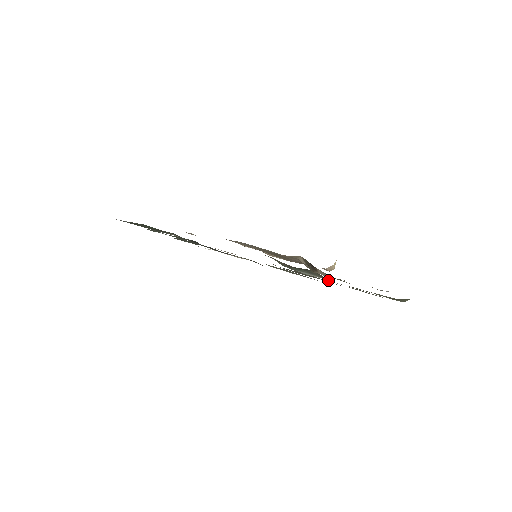
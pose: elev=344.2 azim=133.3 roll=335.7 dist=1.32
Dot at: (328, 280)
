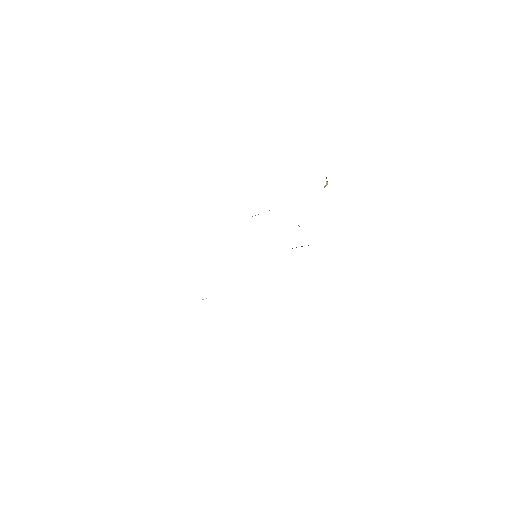
Dot at: occluded
